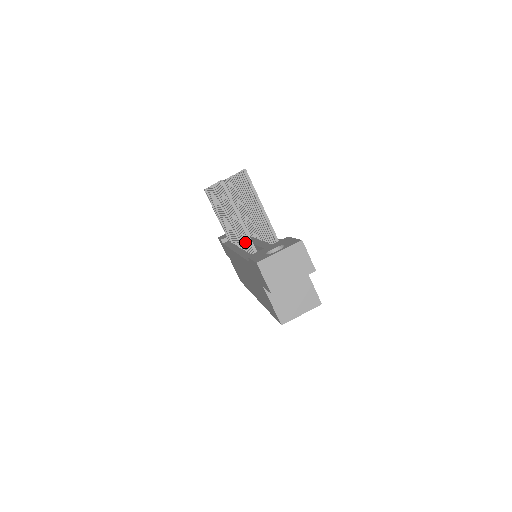
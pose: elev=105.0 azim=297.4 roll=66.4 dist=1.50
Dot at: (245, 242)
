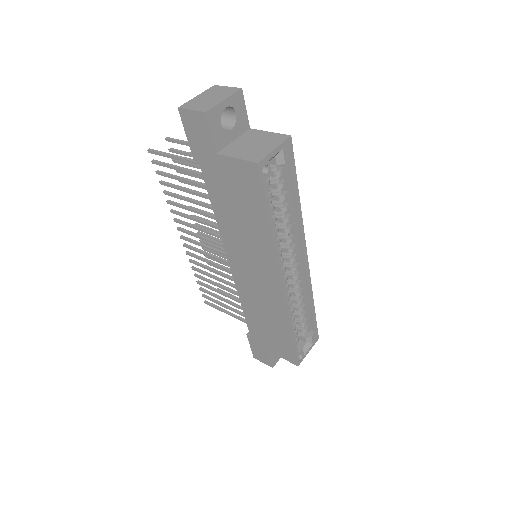
Dot at: (207, 196)
